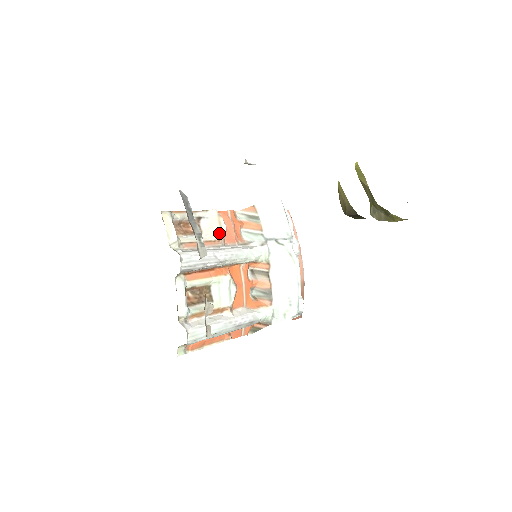
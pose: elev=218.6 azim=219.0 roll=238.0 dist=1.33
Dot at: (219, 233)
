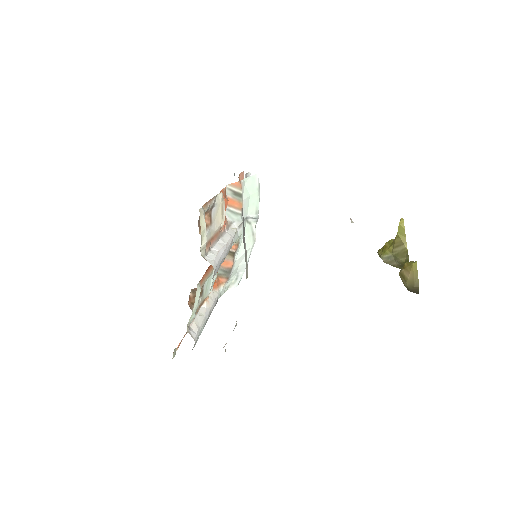
Dot at: (221, 221)
